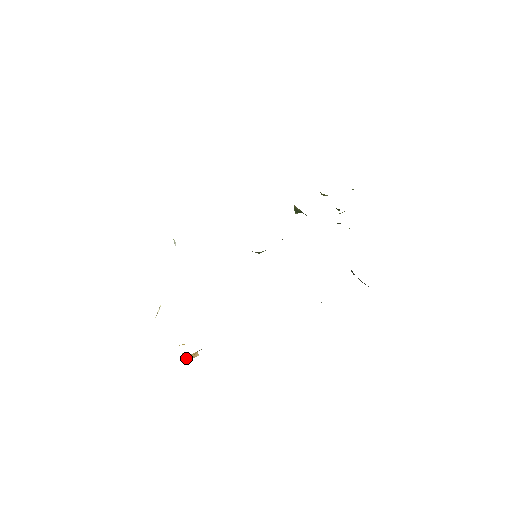
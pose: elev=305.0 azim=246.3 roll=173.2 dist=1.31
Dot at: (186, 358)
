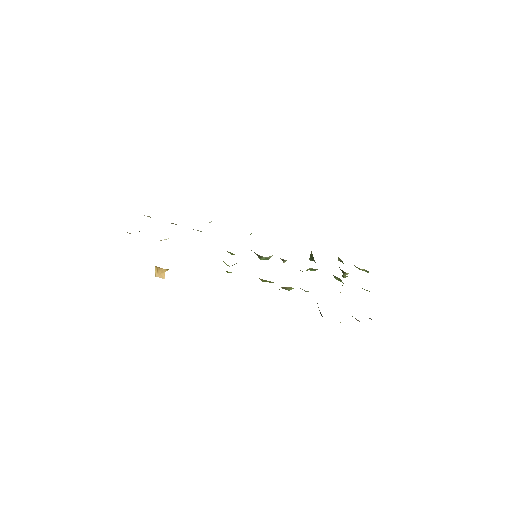
Dot at: (155, 273)
